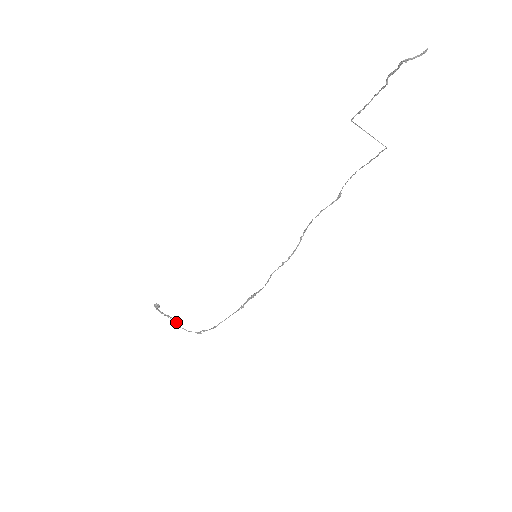
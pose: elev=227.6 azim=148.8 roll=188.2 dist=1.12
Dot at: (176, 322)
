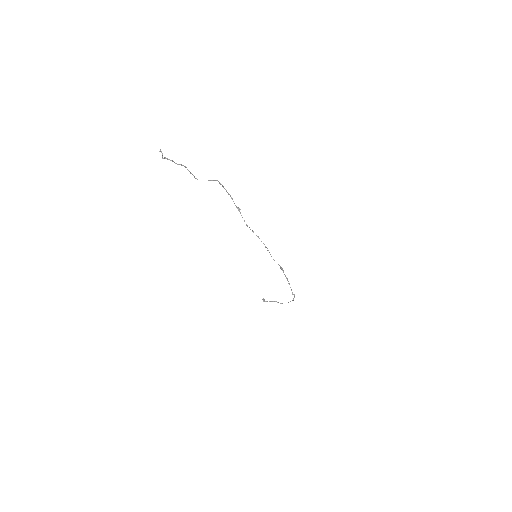
Dot at: (277, 302)
